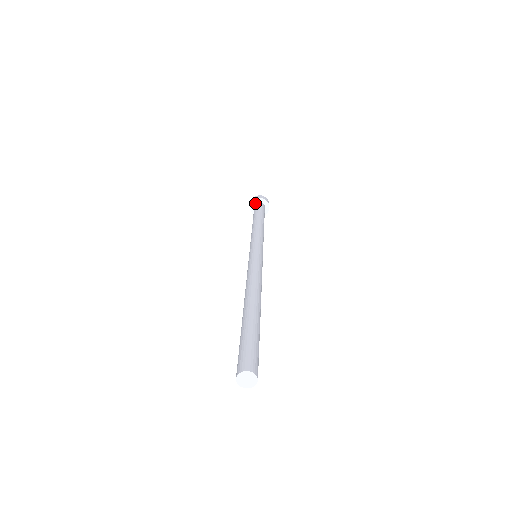
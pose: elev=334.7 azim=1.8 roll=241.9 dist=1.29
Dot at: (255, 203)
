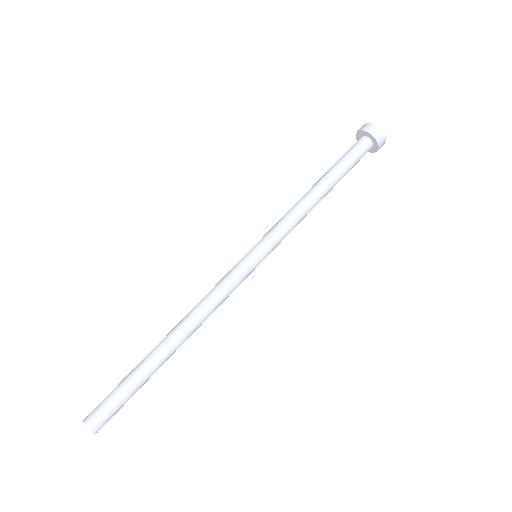
Dot at: (368, 136)
